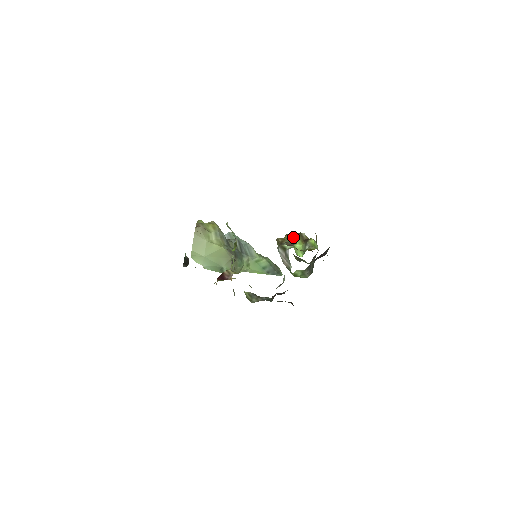
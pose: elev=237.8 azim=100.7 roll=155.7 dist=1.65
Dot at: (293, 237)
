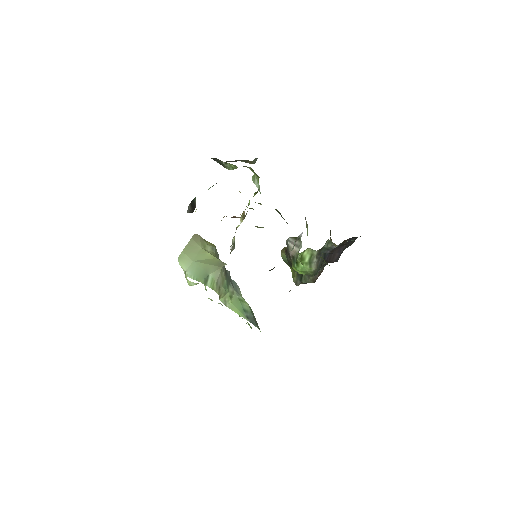
Dot at: occluded
